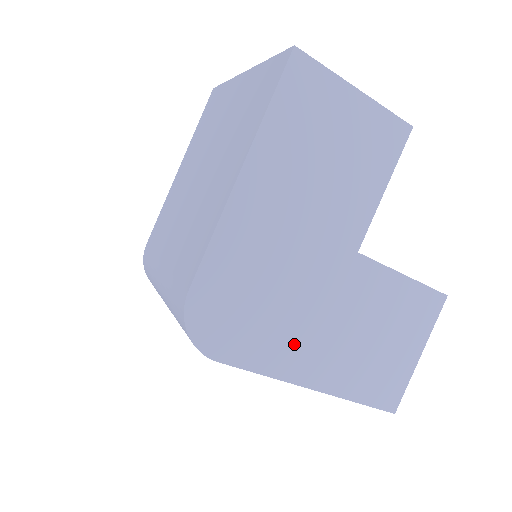
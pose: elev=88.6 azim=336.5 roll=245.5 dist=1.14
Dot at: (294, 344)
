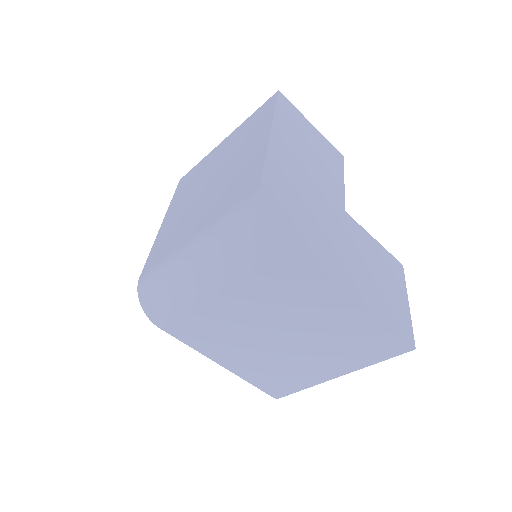
Dot at: (333, 258)
